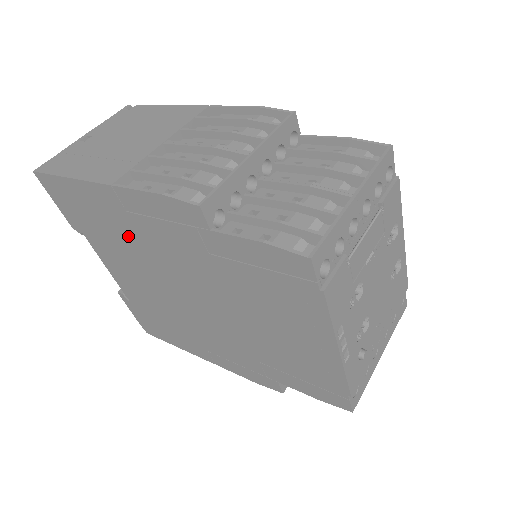
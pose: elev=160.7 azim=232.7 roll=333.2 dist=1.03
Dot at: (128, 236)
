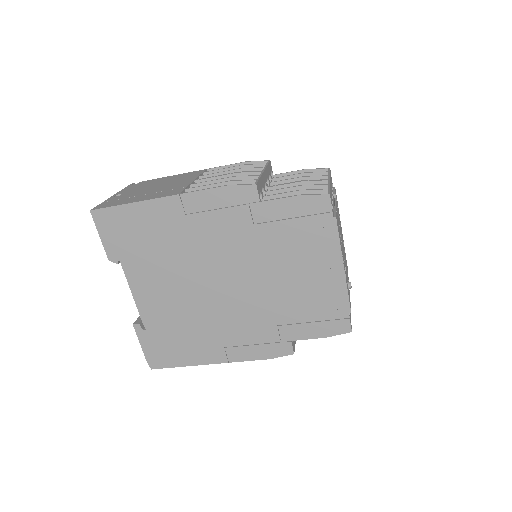
Dot at: (177, 241)
